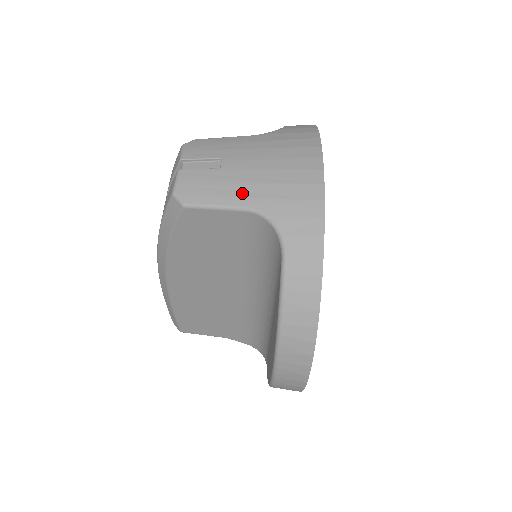
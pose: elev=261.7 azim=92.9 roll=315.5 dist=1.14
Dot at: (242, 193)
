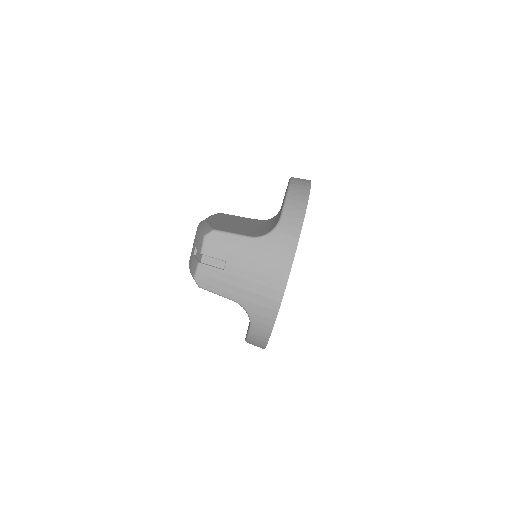
Dot at: (233, 292)
